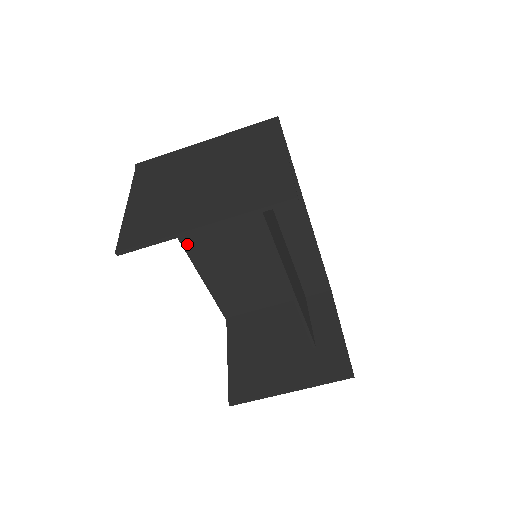
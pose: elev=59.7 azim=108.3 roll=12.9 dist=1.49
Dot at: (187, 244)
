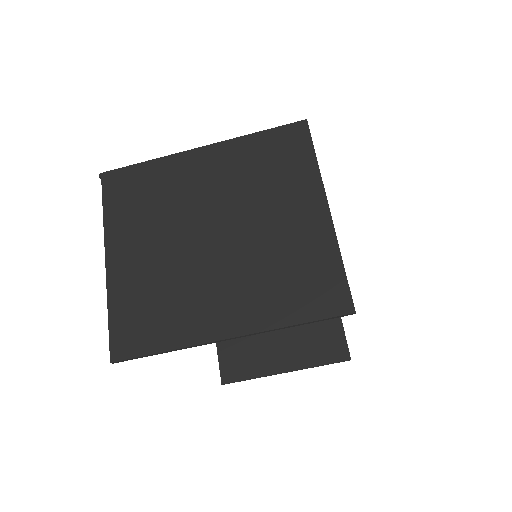
Dot at: occluded
